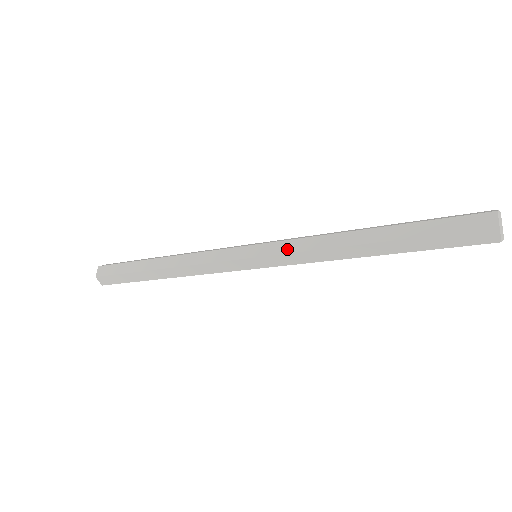
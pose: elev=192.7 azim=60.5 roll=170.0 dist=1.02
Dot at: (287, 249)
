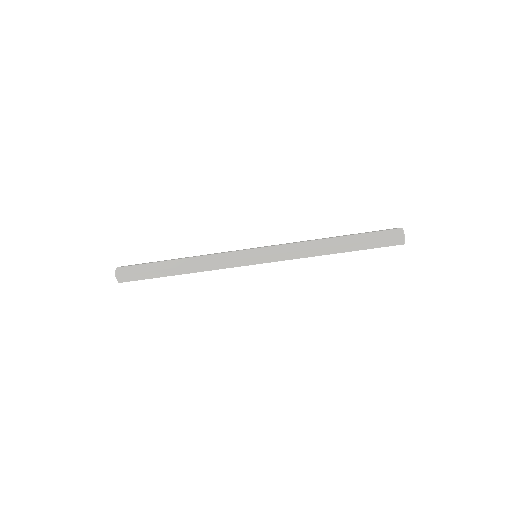
Dot at: (282, 250)
